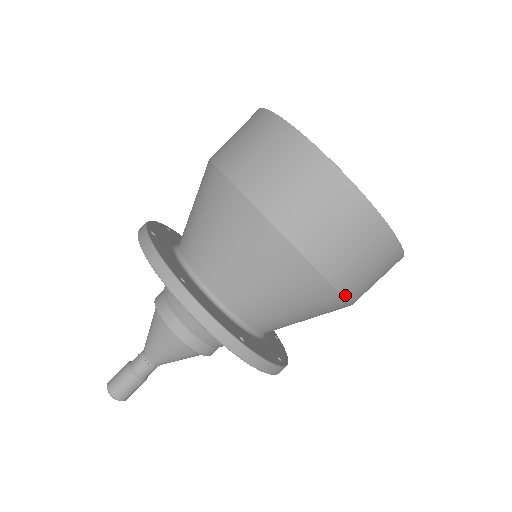
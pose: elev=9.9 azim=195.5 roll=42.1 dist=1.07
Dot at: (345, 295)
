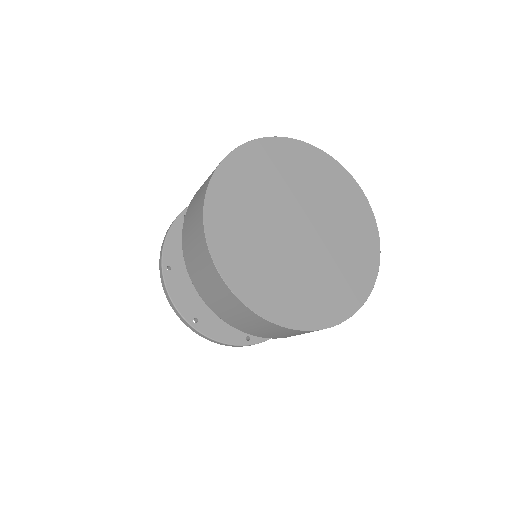
Dot at: (252, 334)
